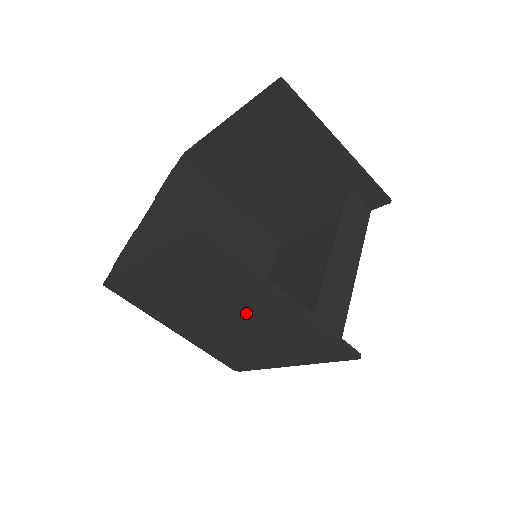
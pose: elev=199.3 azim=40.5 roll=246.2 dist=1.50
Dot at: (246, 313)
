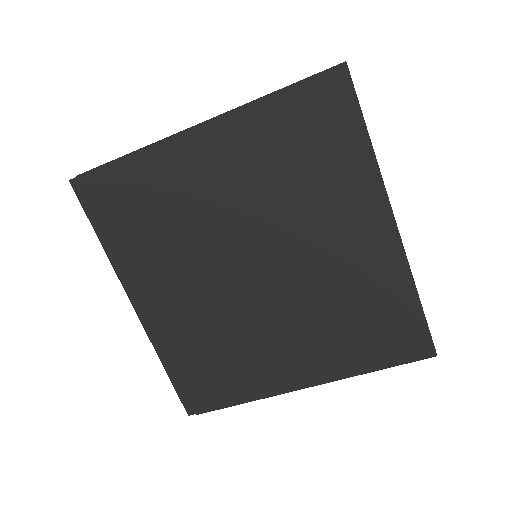
Dot at: (307, 249)
